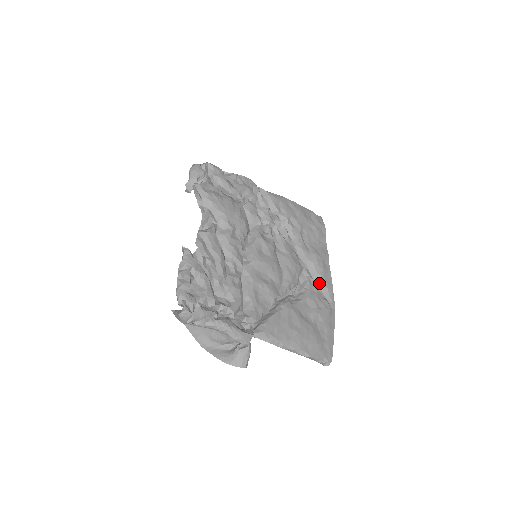
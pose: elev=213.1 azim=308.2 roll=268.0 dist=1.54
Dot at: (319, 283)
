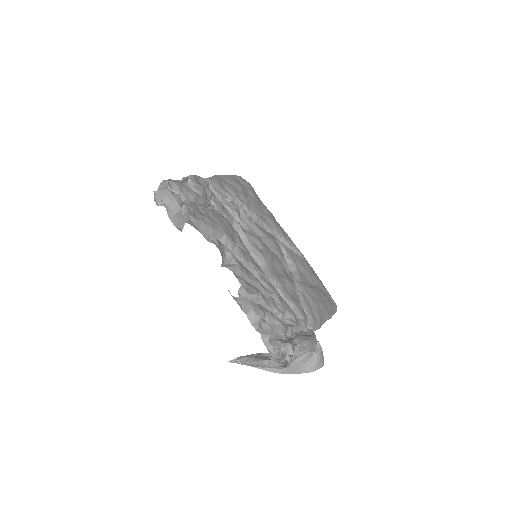
Dot at: (285, 244)
